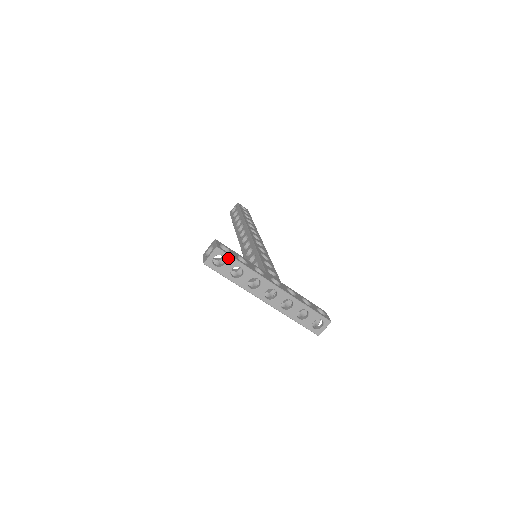
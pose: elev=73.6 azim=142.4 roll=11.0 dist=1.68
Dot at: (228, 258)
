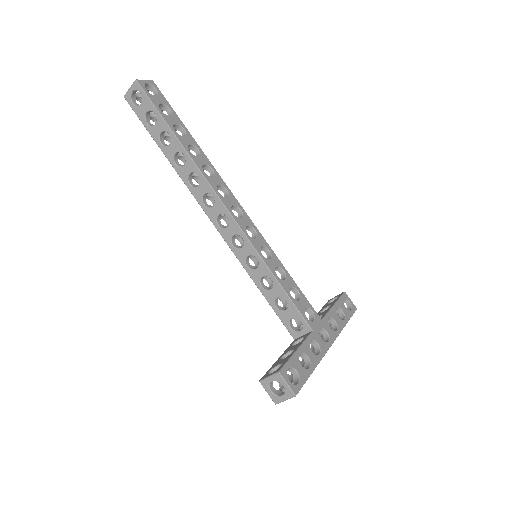
Dot at: (301, 385)
